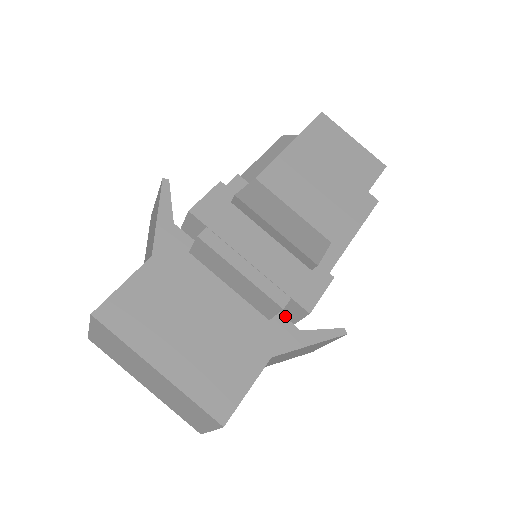
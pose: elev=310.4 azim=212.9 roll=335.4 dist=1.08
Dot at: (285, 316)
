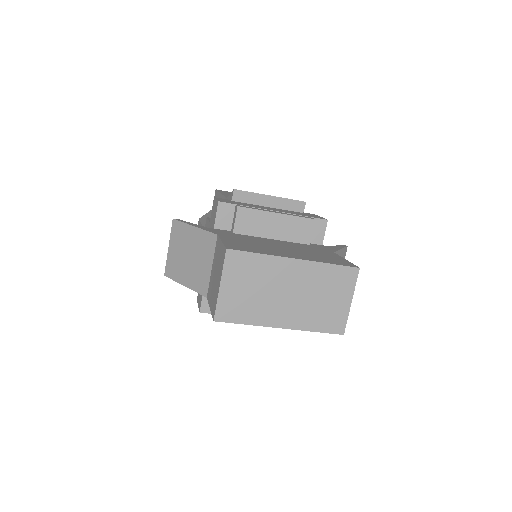
Dot at: (314, 243)
